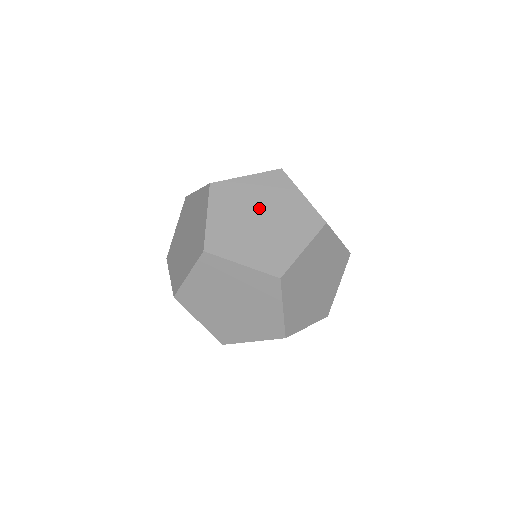
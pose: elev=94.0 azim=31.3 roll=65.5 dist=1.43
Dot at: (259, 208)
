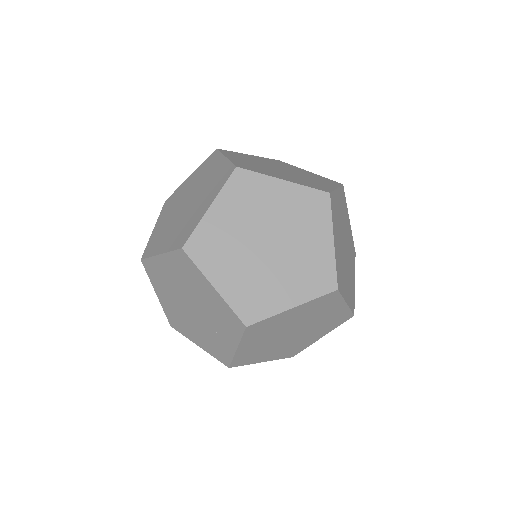
Dot at: (273, 229)
